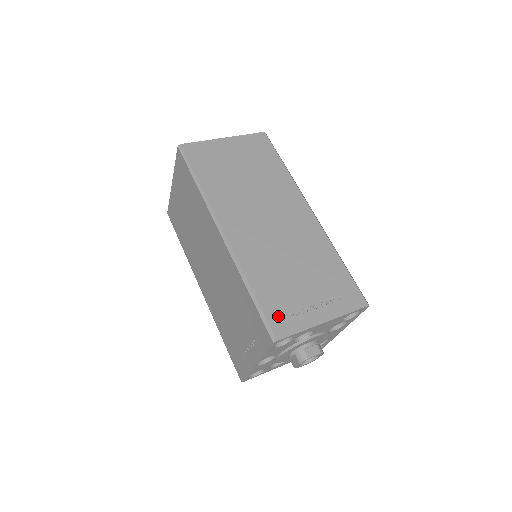
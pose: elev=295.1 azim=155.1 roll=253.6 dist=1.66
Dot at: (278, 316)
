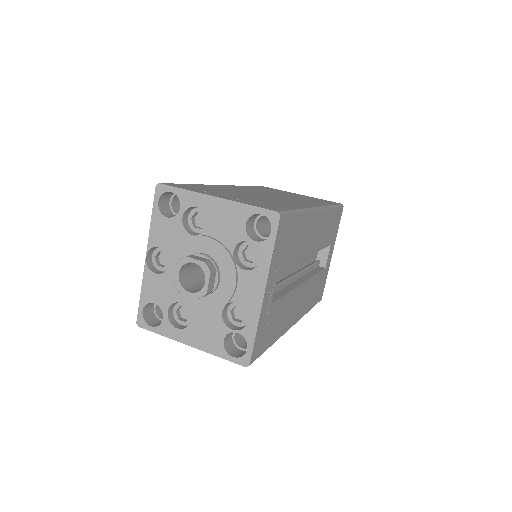
Dot at: (185, 186)
